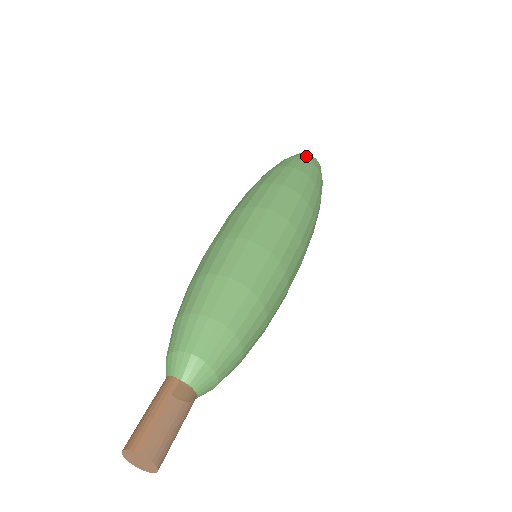
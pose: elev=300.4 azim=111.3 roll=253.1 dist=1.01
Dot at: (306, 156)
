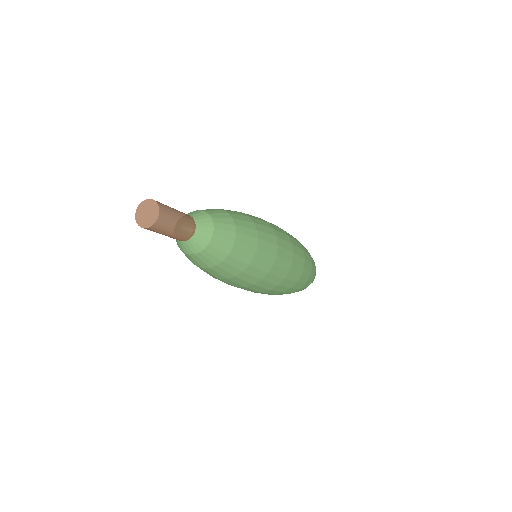
Dot at: occluded
